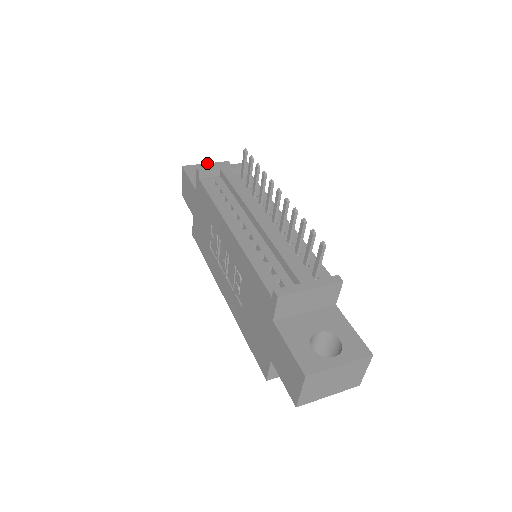
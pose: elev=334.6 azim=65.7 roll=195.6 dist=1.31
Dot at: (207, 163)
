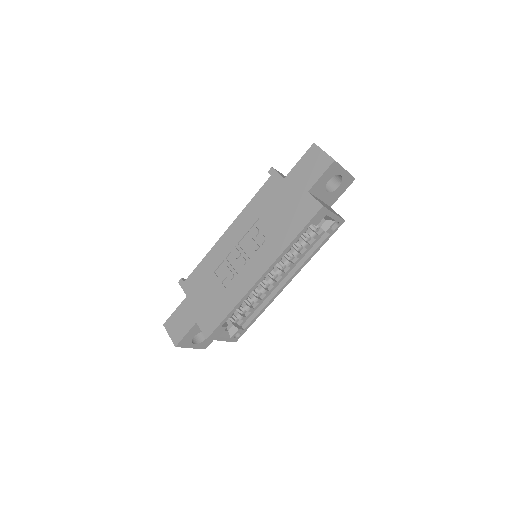
Dot at: occluded
